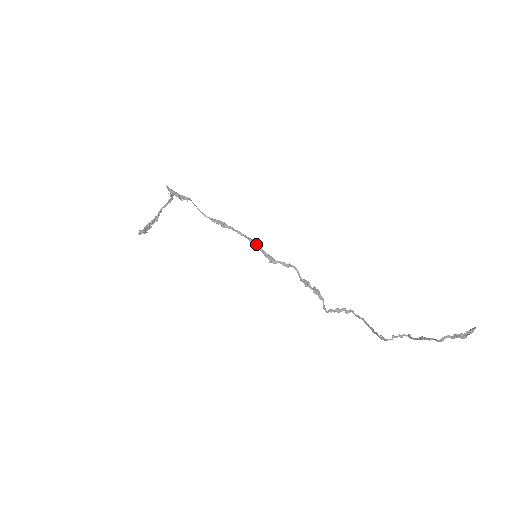
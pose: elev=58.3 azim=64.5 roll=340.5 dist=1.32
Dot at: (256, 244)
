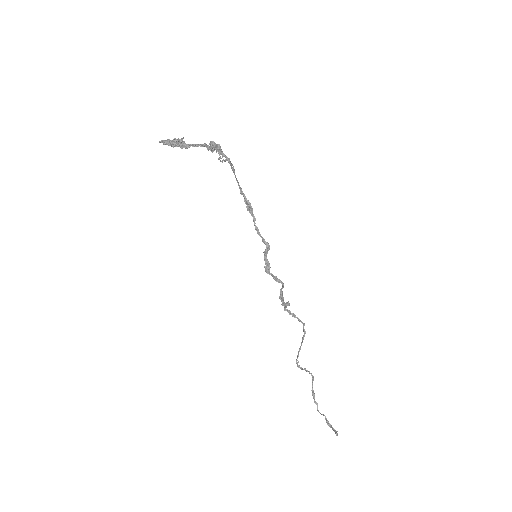
Dot at: (266, 245)
